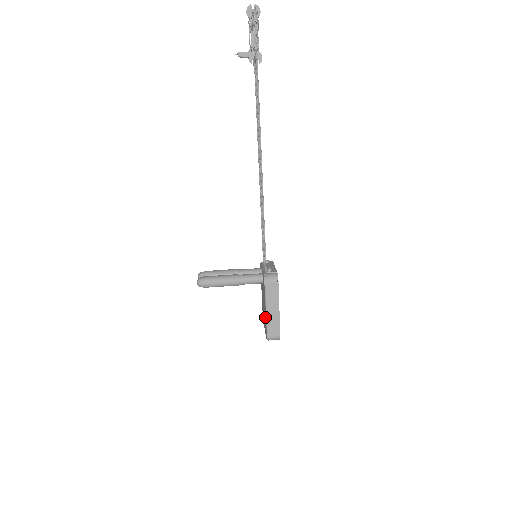
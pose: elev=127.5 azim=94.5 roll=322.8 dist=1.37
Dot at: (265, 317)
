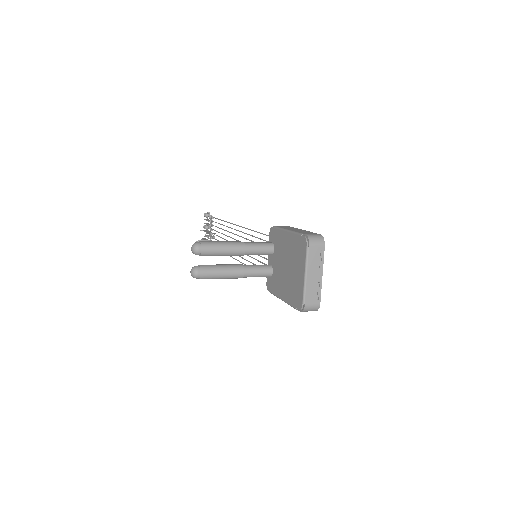
Dot at: (291, 242)
